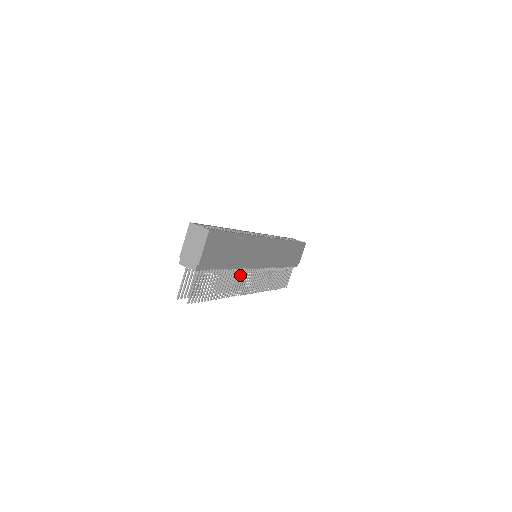
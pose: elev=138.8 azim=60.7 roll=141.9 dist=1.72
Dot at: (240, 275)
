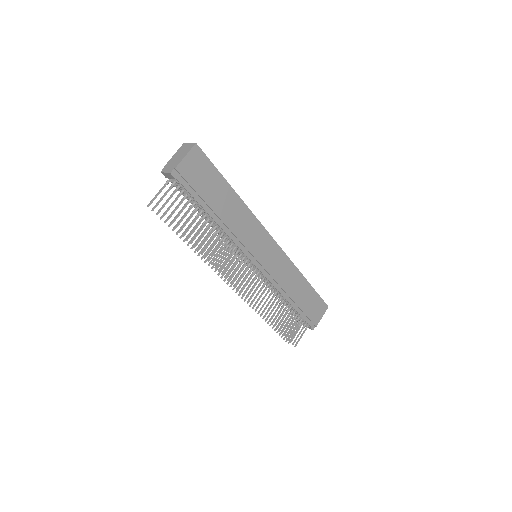
Dot at: (228, 249)
